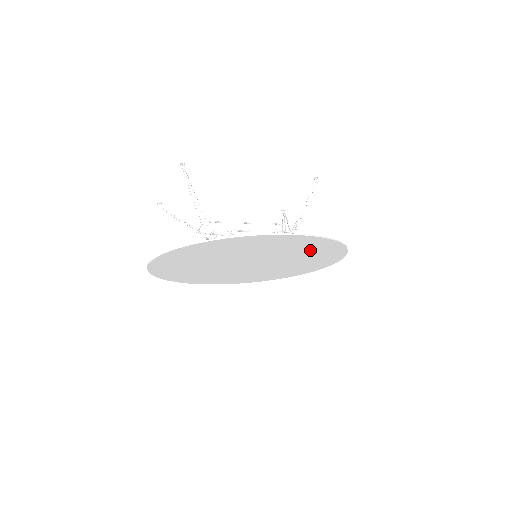
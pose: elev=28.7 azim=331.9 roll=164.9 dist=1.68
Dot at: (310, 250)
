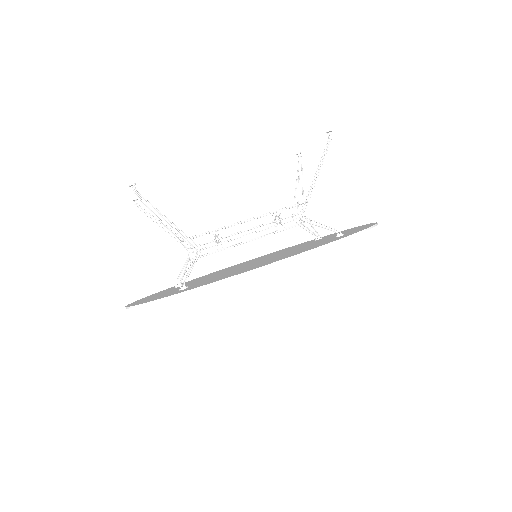
Dot at: occluded
